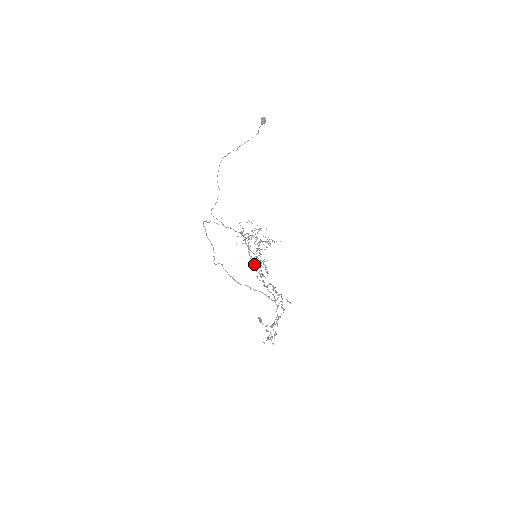
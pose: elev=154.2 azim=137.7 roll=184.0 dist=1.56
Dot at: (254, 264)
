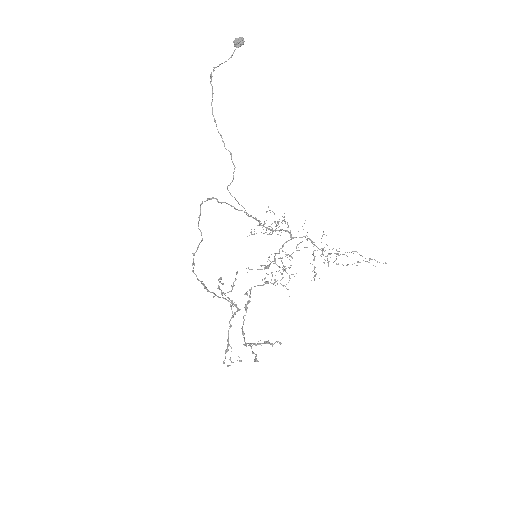
Dot at: occluded
